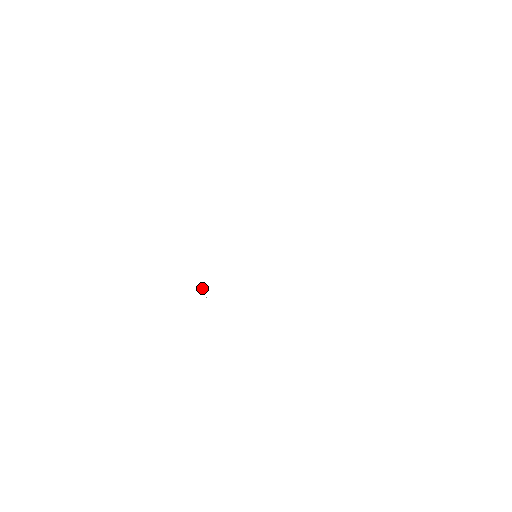
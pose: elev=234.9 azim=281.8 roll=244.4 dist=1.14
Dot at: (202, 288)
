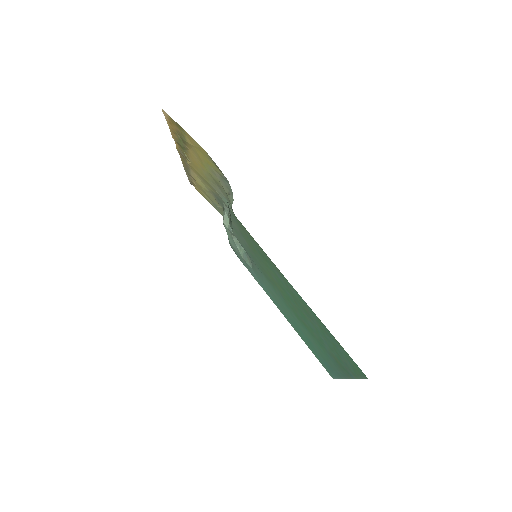
Dot at: (229, 213)
